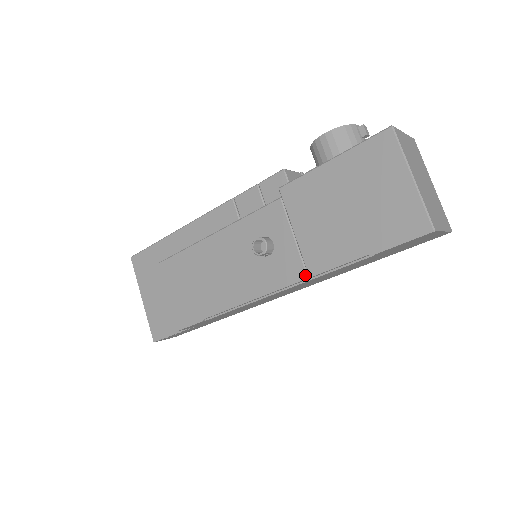
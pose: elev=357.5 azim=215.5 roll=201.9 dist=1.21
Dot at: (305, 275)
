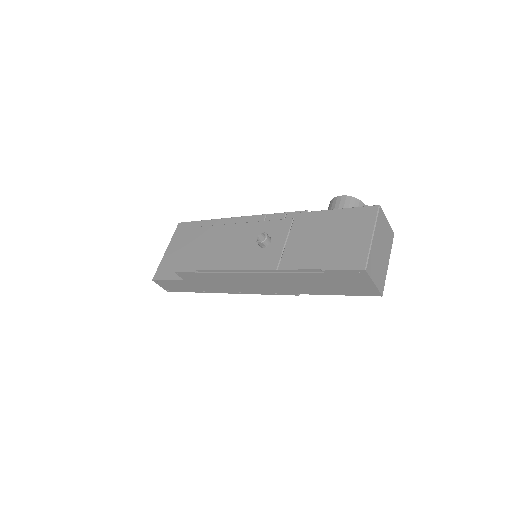
Dot at: (276, 267)
